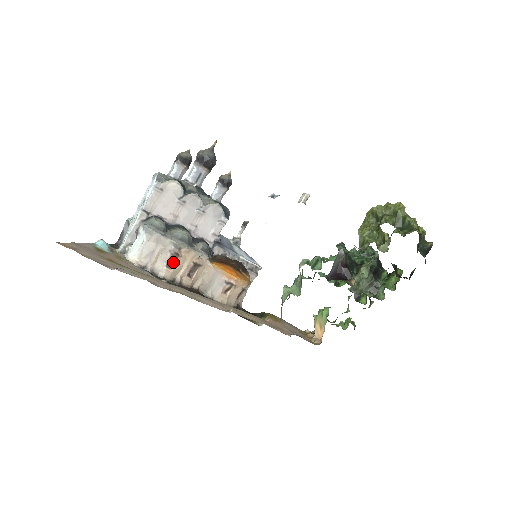
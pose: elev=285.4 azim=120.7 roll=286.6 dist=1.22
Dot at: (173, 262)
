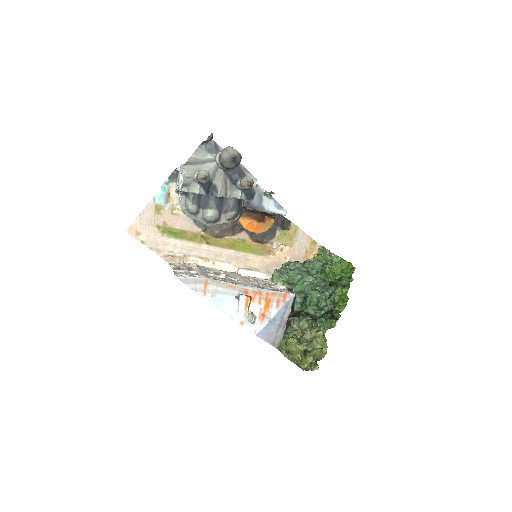
Dot at: occluded
